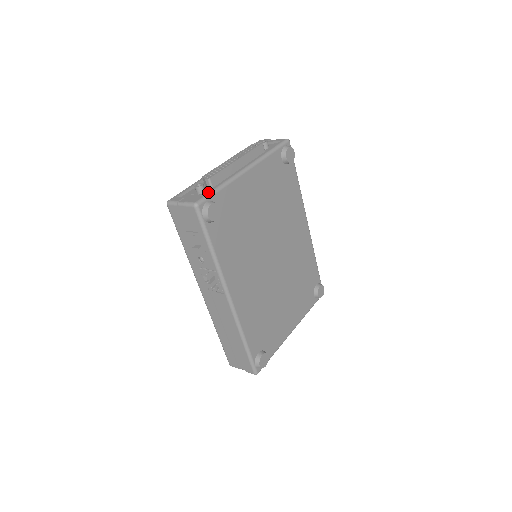
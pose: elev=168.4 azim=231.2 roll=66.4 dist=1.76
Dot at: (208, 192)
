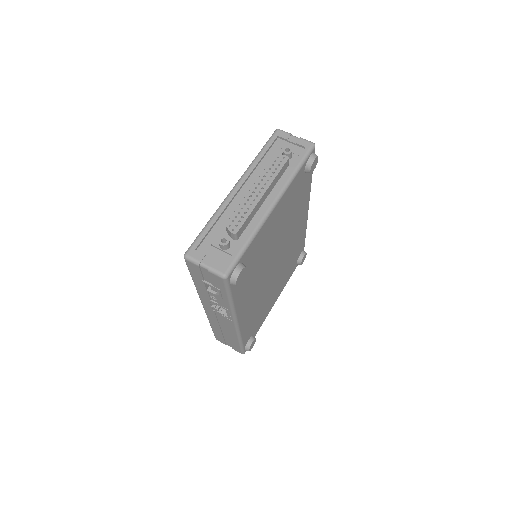
Dot at: (236, 254)
